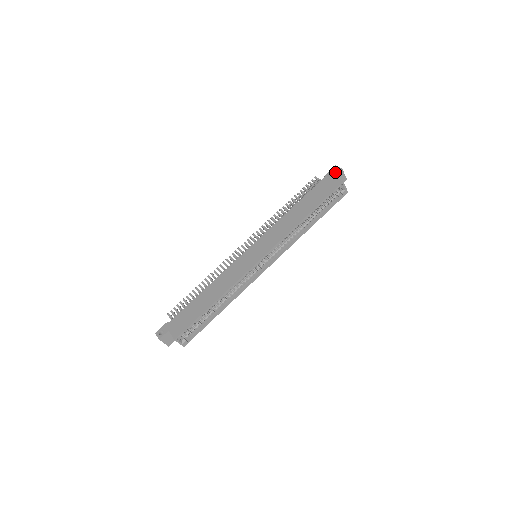
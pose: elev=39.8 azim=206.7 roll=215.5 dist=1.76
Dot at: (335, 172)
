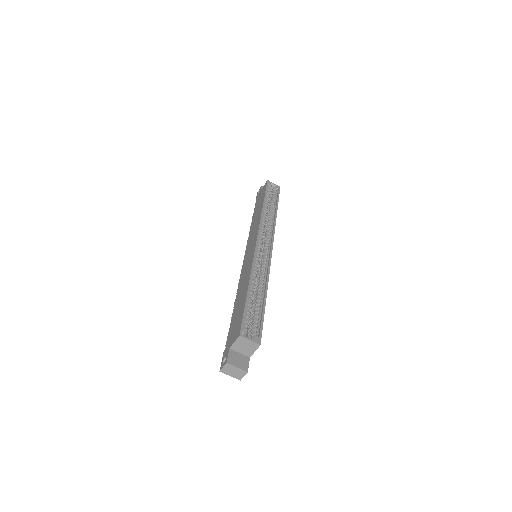
Dot at: (259, 190)
